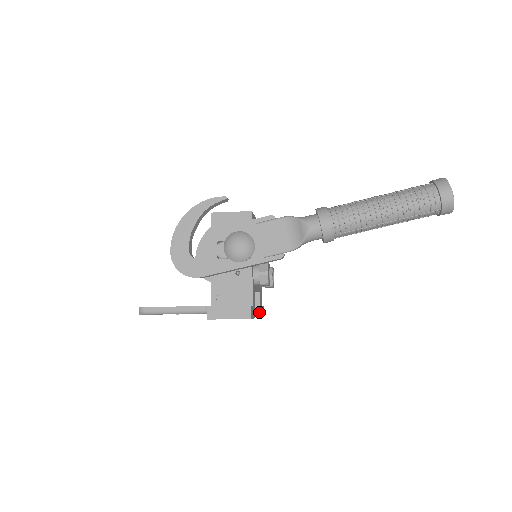
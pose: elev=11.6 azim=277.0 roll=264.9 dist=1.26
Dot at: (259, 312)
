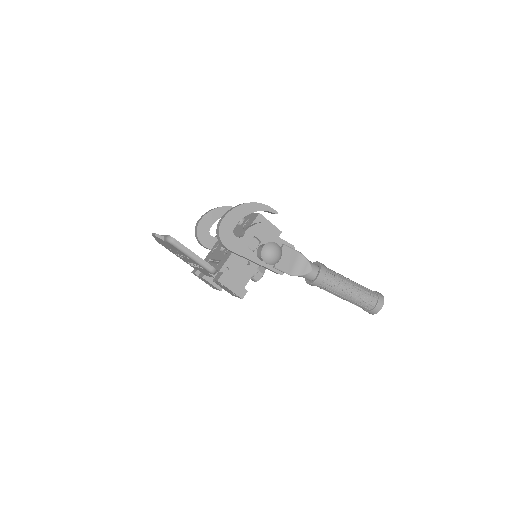
Dot at: occluded
